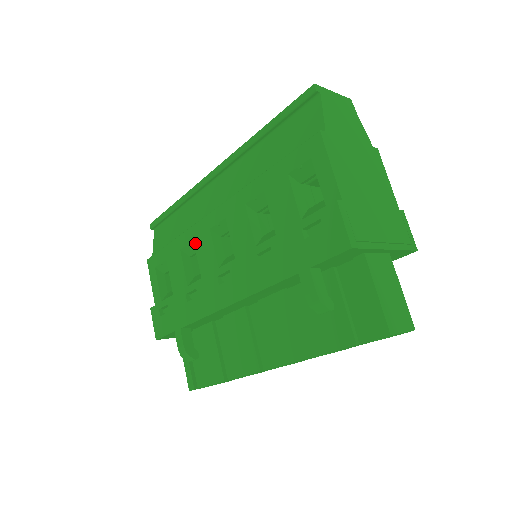
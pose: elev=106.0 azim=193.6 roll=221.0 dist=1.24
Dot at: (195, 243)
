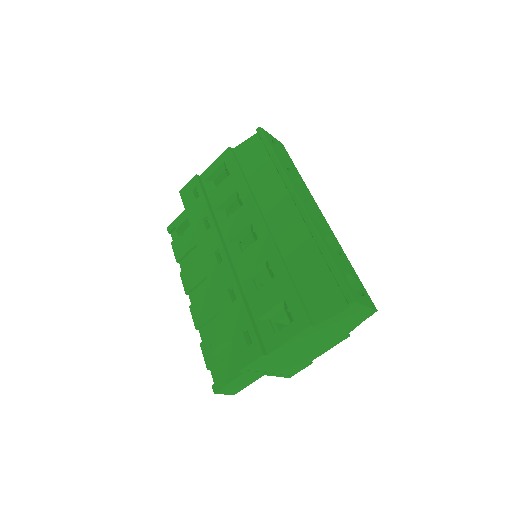
Dot at: (241, 208)
